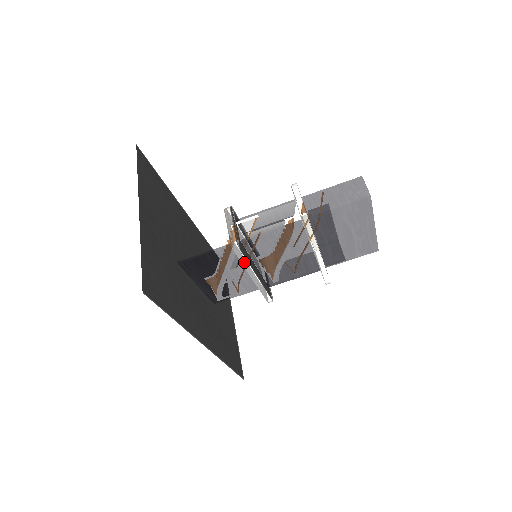
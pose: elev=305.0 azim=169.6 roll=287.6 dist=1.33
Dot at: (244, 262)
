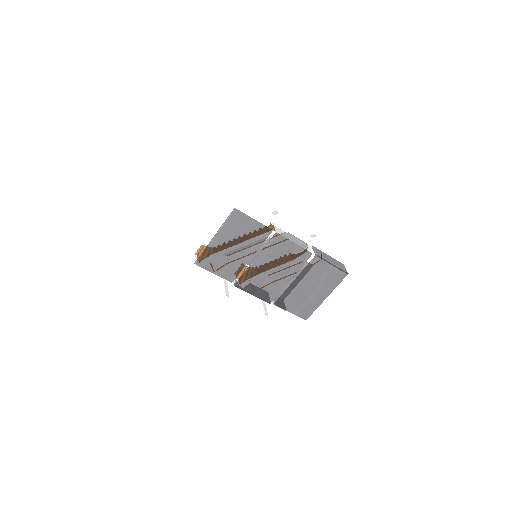
Dot at: occluded
